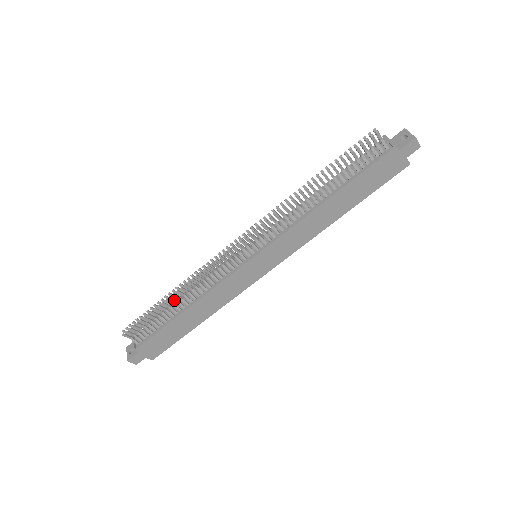
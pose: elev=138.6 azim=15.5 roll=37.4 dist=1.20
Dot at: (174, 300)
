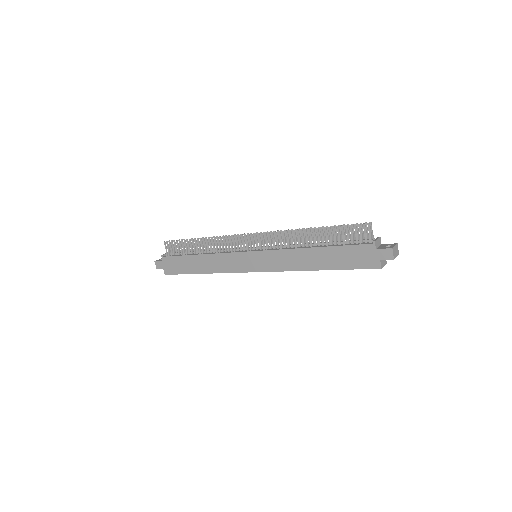
Dot at: (199, 244)
